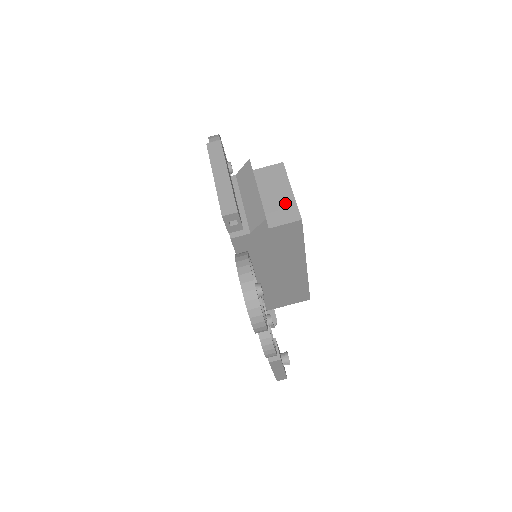
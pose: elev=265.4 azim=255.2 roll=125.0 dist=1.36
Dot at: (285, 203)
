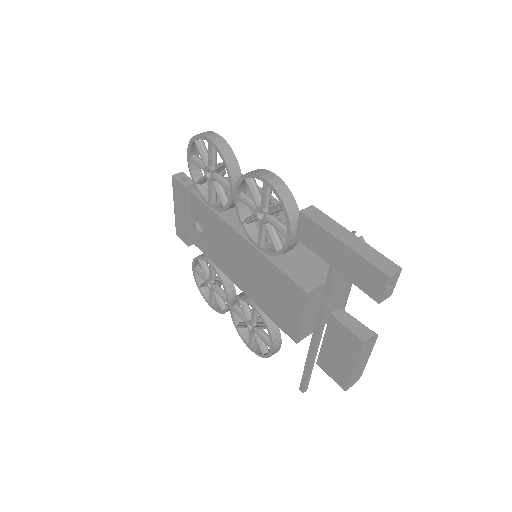
Dot at: occluded
